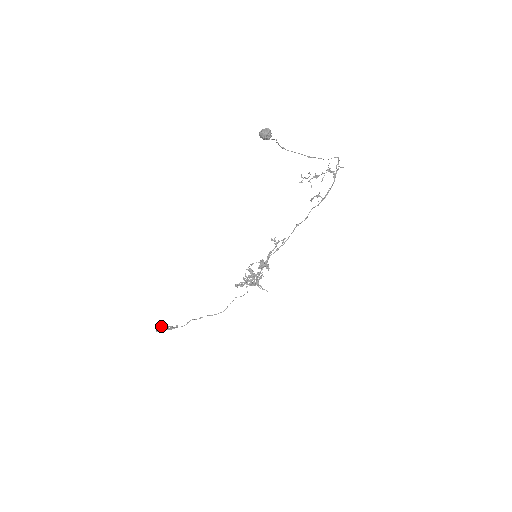
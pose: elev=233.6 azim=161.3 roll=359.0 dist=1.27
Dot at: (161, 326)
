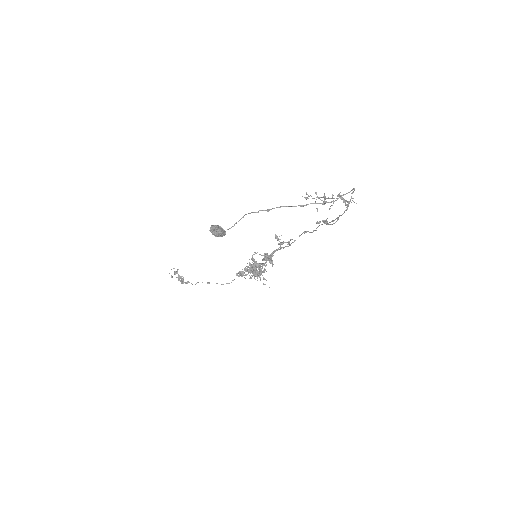
Dot at: (176, 272)
